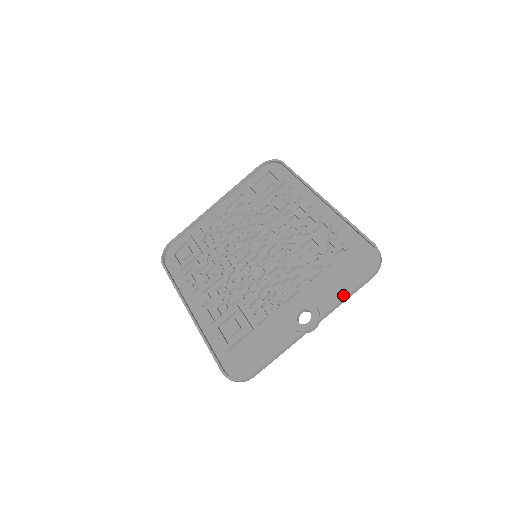
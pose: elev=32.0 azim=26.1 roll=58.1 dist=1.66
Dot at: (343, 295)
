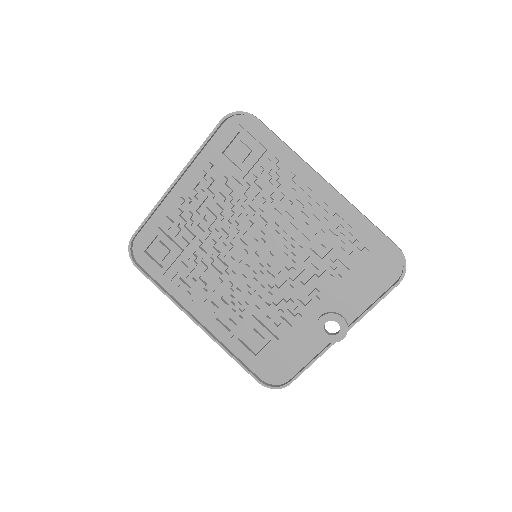
Dot at: (369, 303)
